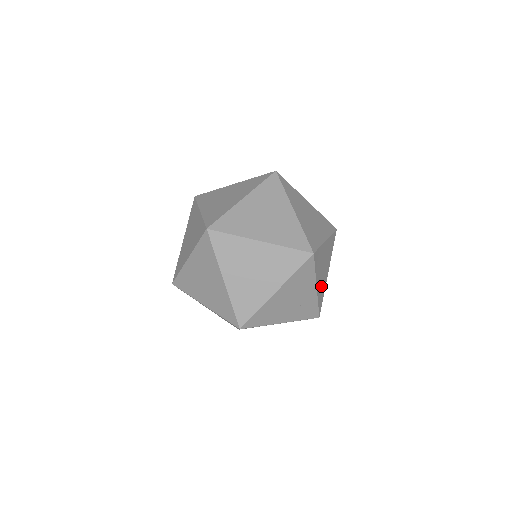
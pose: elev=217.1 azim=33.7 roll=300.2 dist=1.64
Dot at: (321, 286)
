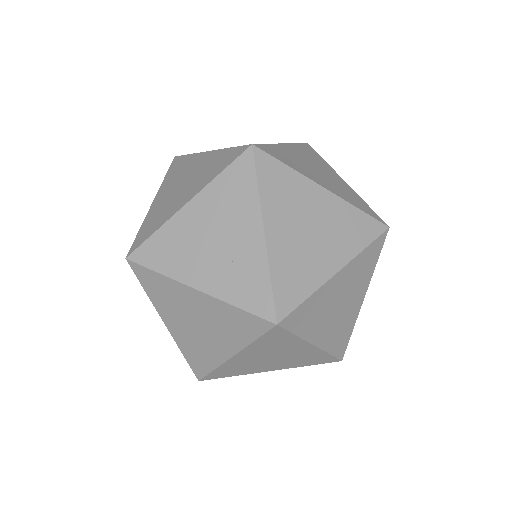
Dot at: (293, 258)
